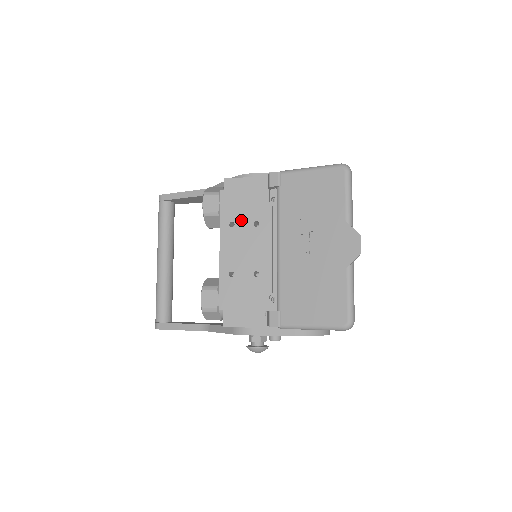
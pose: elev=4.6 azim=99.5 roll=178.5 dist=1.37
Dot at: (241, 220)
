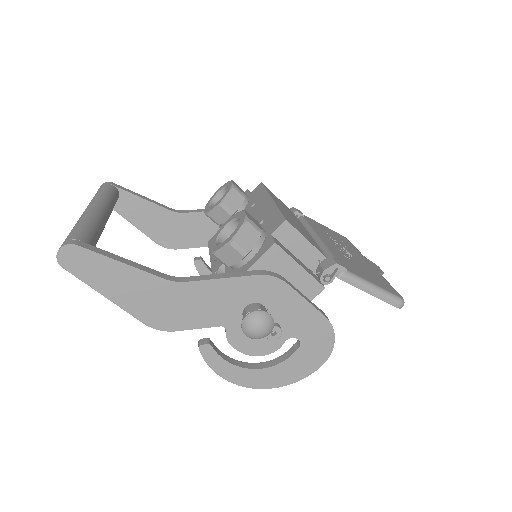
Dot at: occluded
